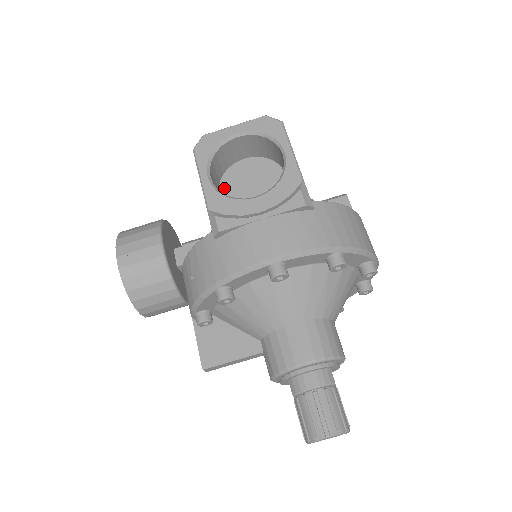
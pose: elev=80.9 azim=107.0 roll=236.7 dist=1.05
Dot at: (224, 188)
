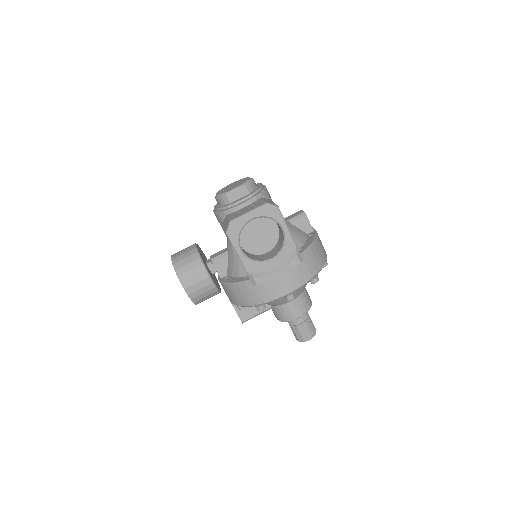
Dot at: (241, 238)
